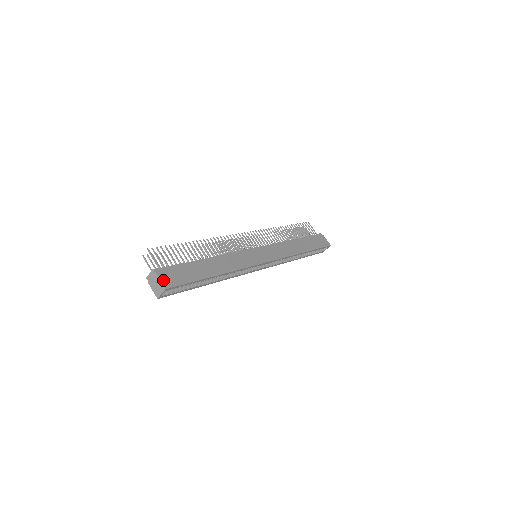
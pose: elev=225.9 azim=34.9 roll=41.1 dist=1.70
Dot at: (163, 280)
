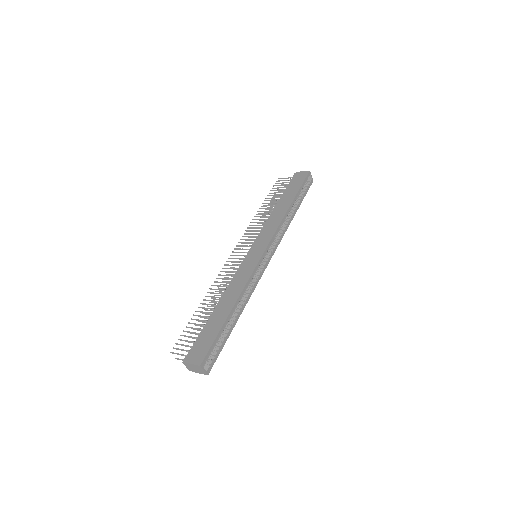
Dot at: (194, 362)
